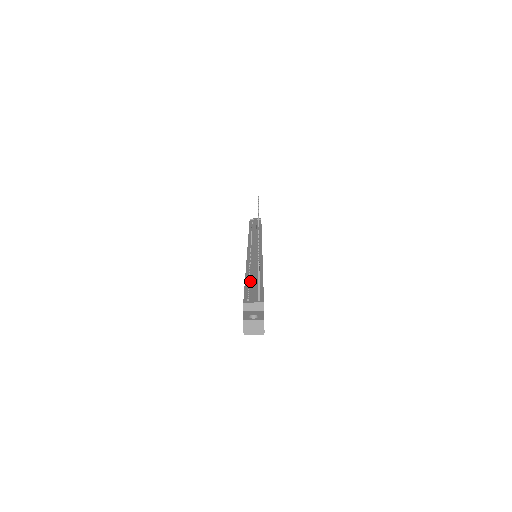
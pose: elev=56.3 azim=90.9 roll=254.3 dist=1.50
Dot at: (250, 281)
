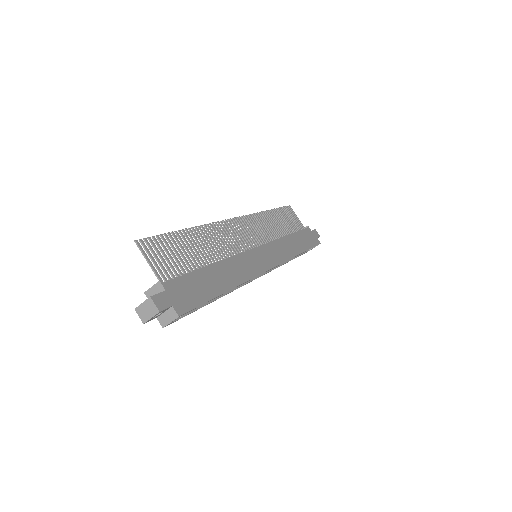
Dot at: occluded
